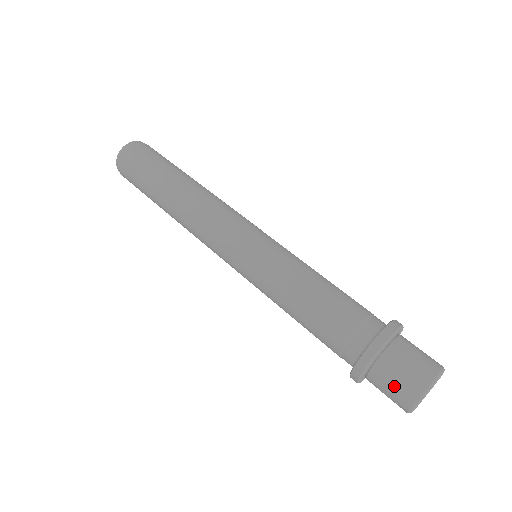
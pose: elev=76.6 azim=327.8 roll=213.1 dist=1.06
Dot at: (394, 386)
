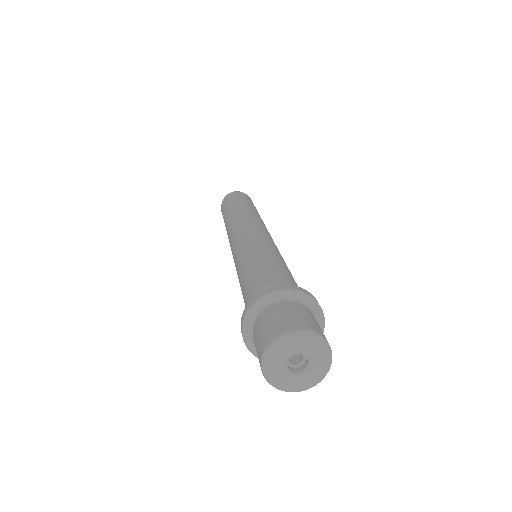
Dot at: occluded
